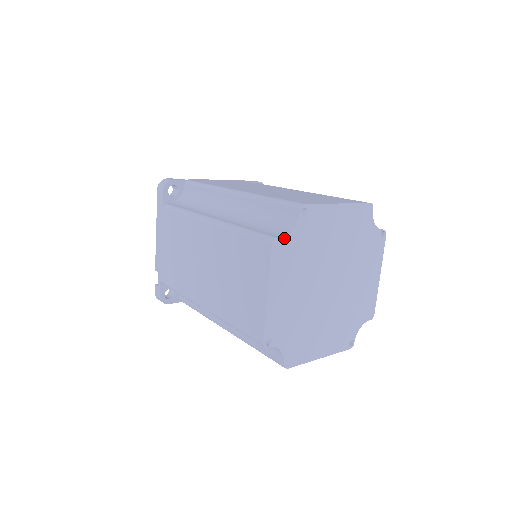
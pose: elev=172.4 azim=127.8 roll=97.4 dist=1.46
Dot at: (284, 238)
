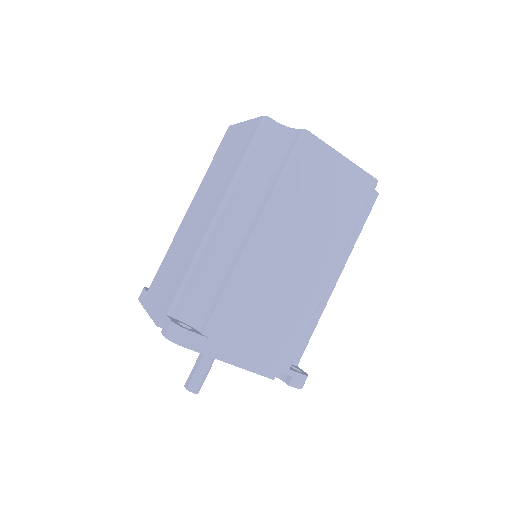
Dot at: occluded
